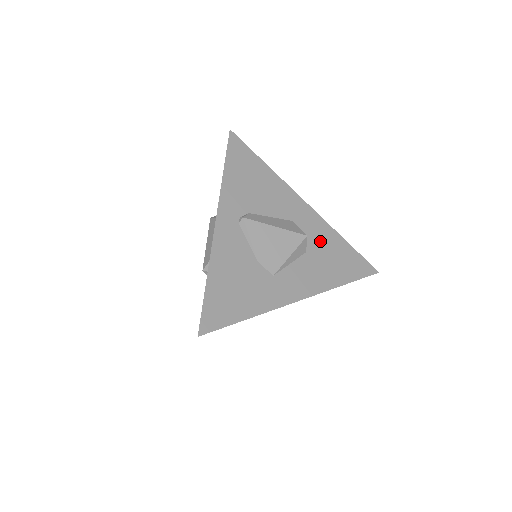
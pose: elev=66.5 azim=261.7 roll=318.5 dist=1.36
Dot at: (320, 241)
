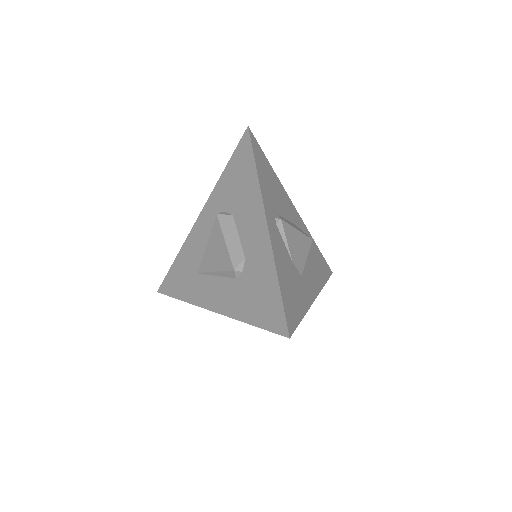
Dot at: occluded
